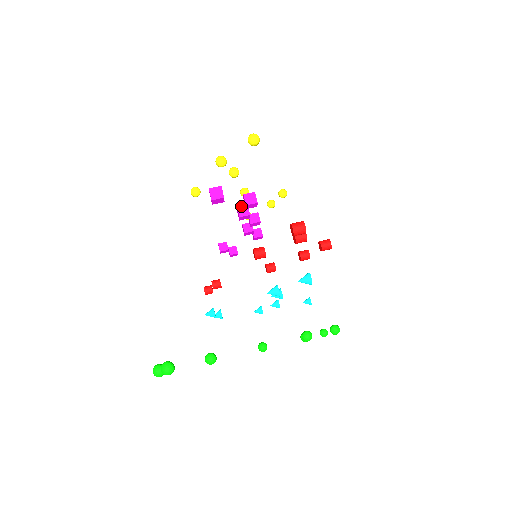
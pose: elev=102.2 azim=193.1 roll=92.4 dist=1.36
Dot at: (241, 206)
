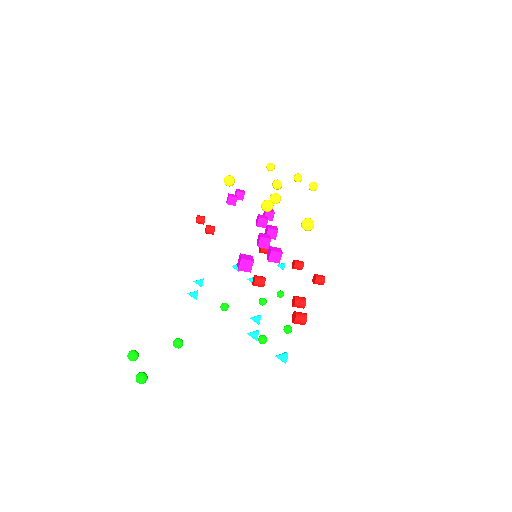
Dot at: (265, 238)
